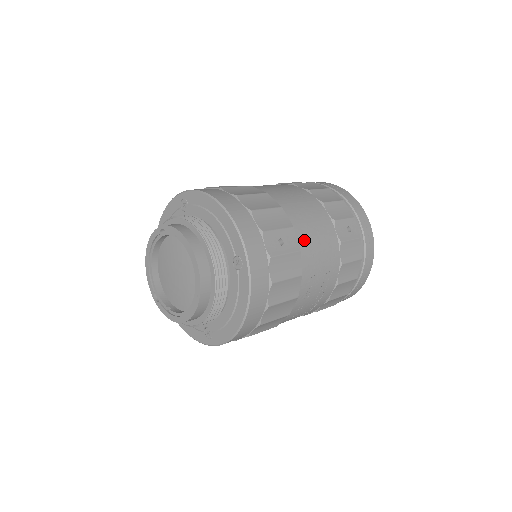
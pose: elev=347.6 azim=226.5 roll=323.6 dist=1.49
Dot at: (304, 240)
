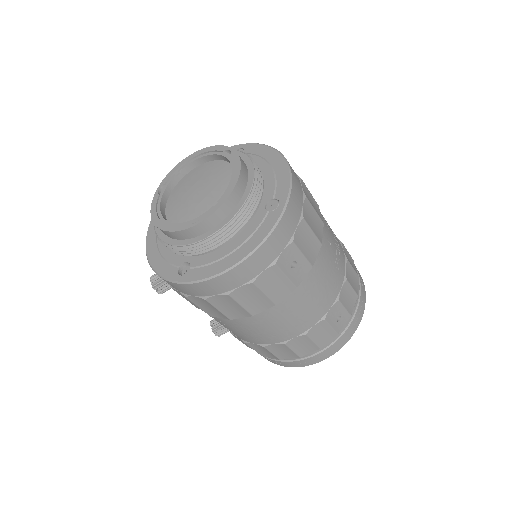
Dot at: occluded
